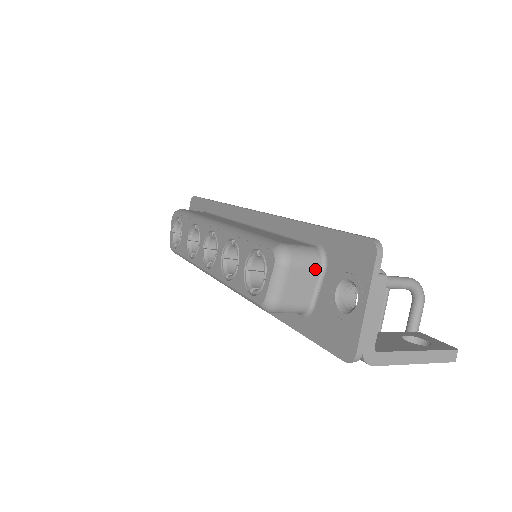
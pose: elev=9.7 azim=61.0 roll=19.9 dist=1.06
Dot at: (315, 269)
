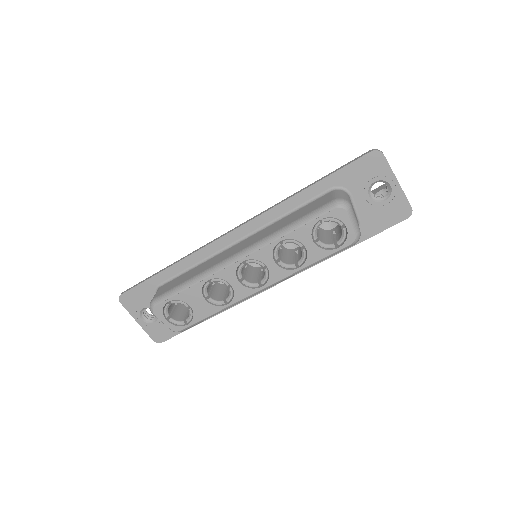
Dot at: (350, 199)
